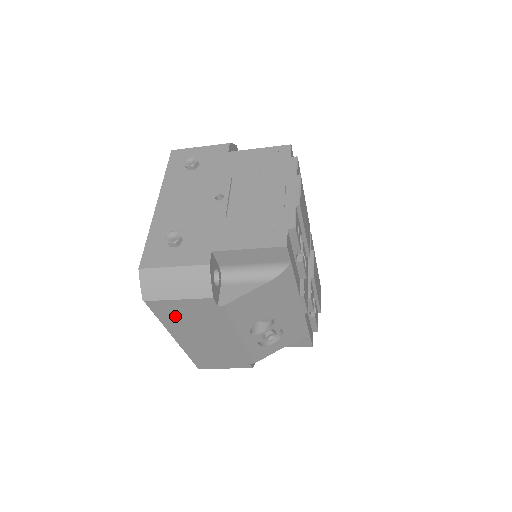
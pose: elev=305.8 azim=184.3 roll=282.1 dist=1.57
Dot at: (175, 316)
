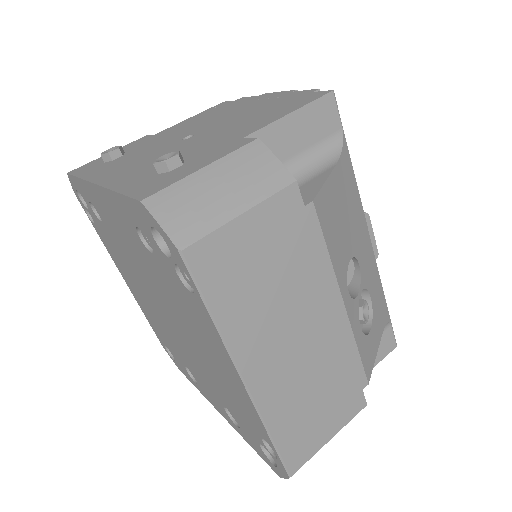
Dot at: (240, 284)
